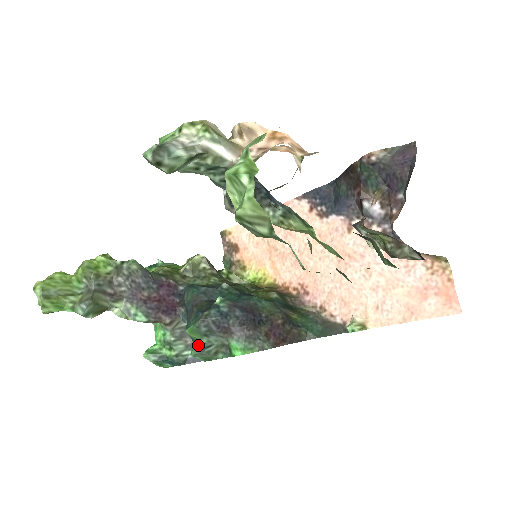
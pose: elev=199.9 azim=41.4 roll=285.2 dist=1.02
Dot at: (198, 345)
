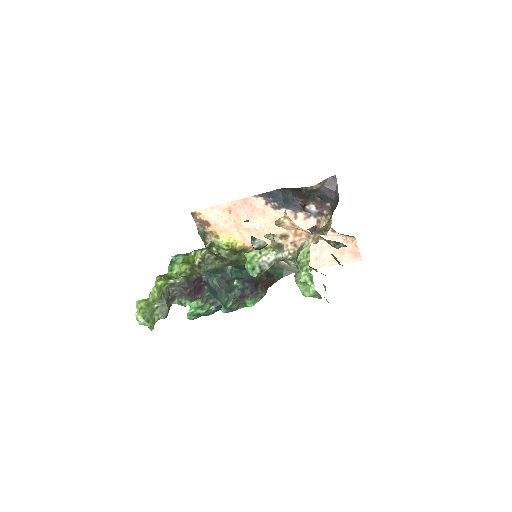
Dot at: (229, 308)
